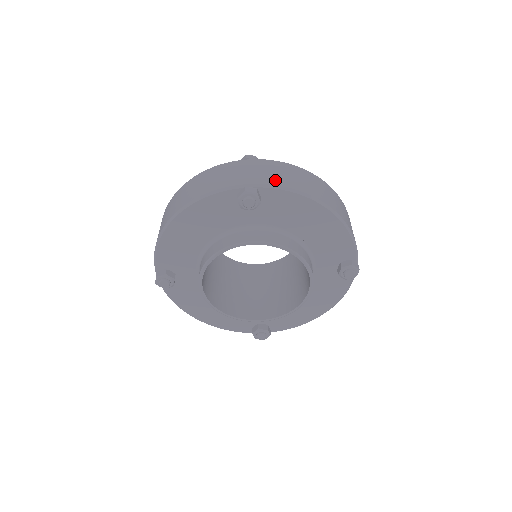
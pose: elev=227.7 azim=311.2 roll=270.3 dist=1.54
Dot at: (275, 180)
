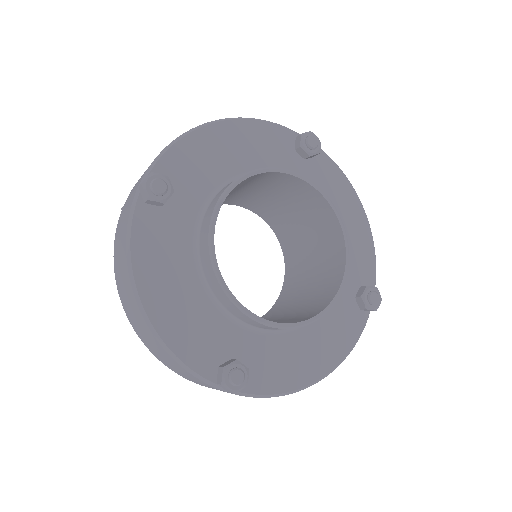
Dot at: occluded
